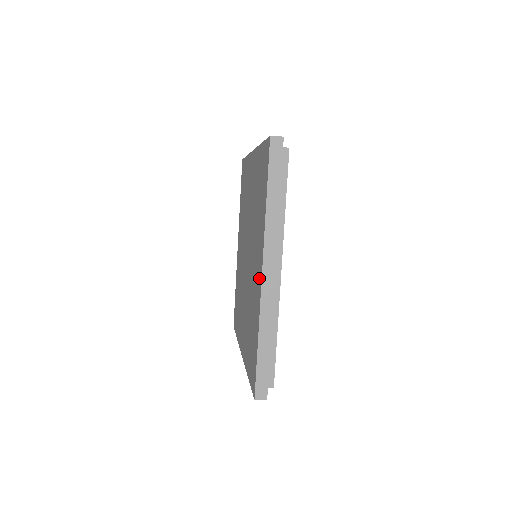
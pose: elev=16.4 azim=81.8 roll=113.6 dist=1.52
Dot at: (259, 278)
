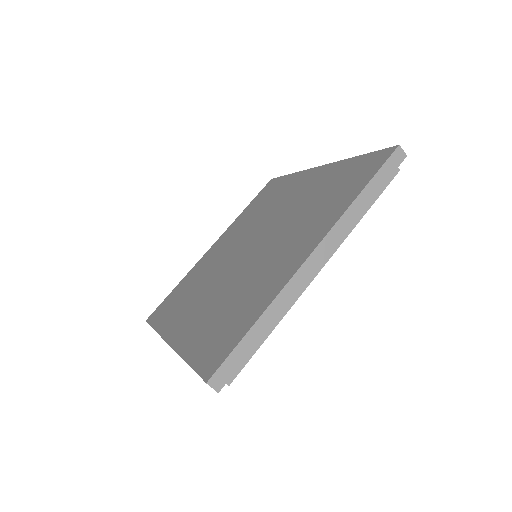
Dot at: (296, 259)
